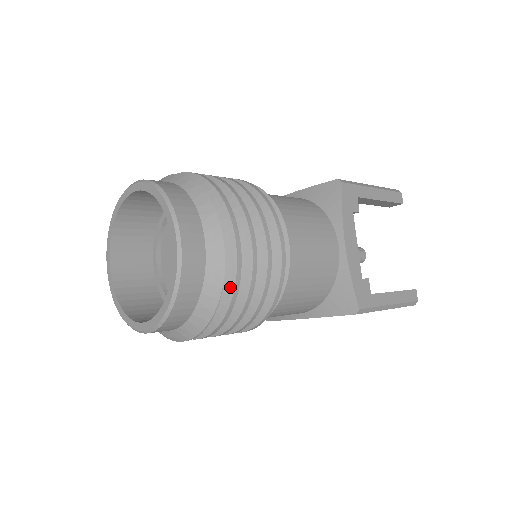
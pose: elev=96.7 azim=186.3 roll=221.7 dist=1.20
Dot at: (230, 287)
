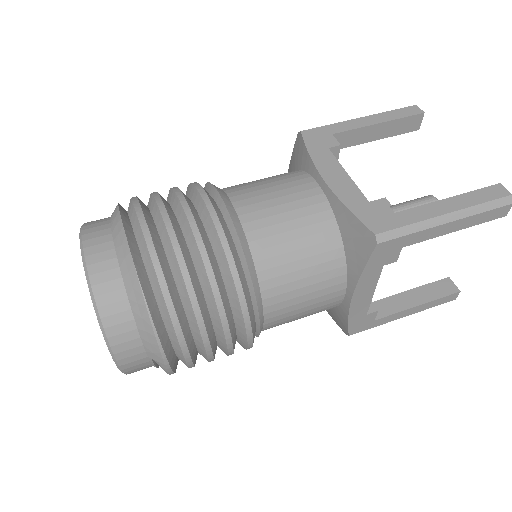
Dot at: (152, 269)
